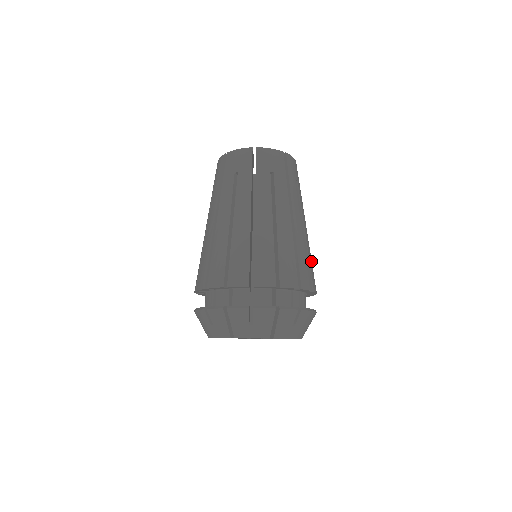
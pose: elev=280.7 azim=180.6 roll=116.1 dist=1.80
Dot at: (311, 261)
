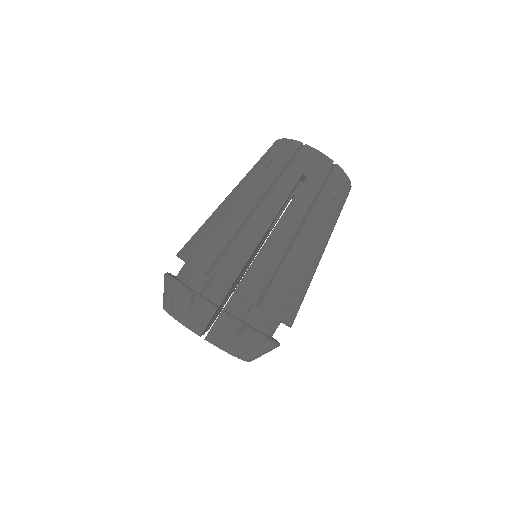
Dot at: (300, 289)
